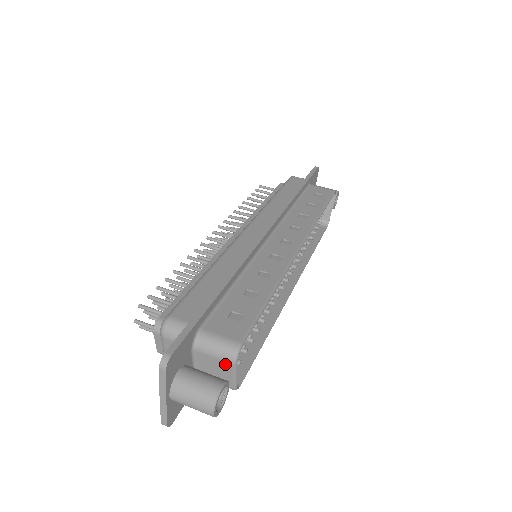
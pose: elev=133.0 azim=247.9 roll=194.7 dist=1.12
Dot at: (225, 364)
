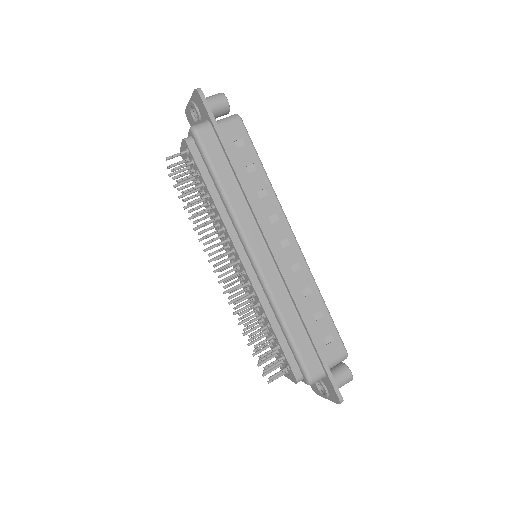
Dot at: occluded
